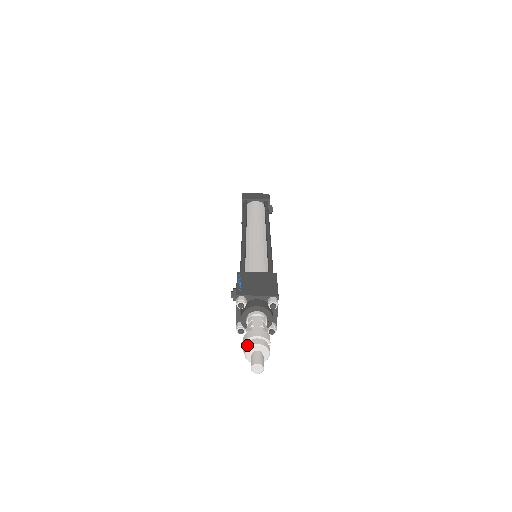
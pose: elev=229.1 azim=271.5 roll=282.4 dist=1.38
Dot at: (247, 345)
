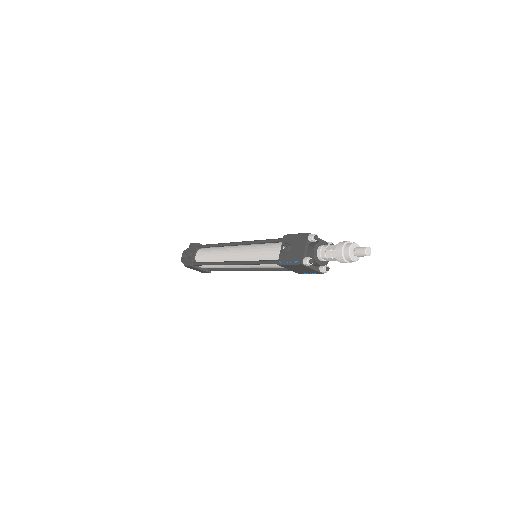
Dot at: (349, 243)
